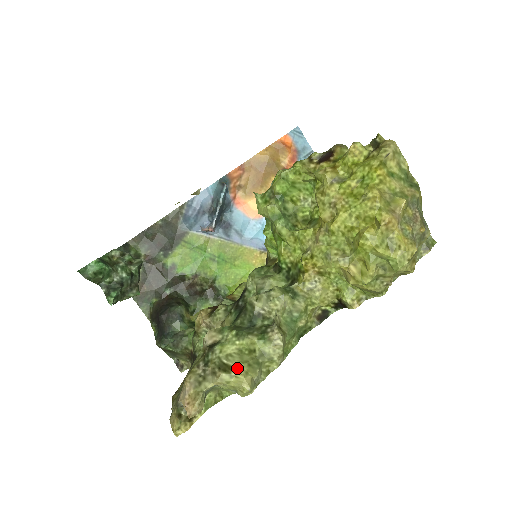
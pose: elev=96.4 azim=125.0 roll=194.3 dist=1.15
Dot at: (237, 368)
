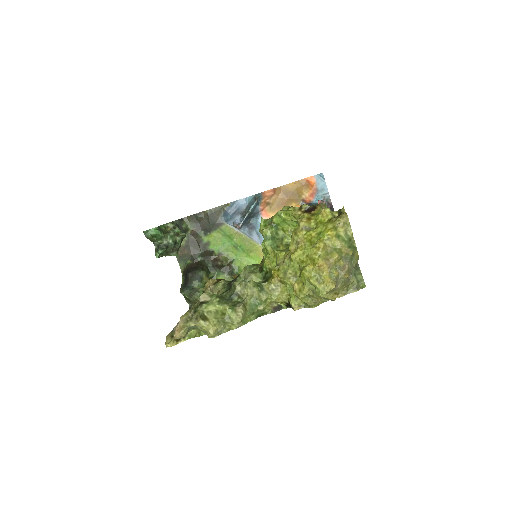
Dot at: (210, 320)
